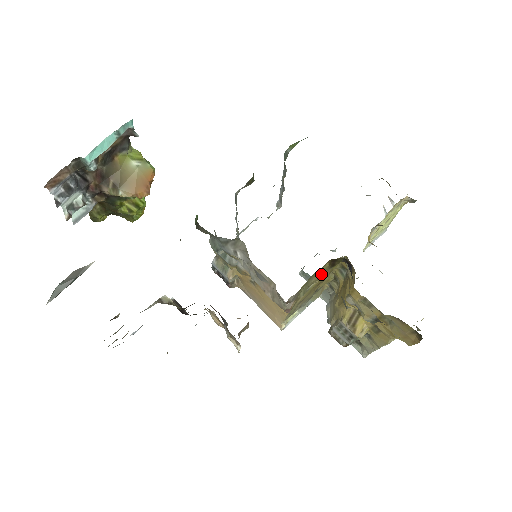
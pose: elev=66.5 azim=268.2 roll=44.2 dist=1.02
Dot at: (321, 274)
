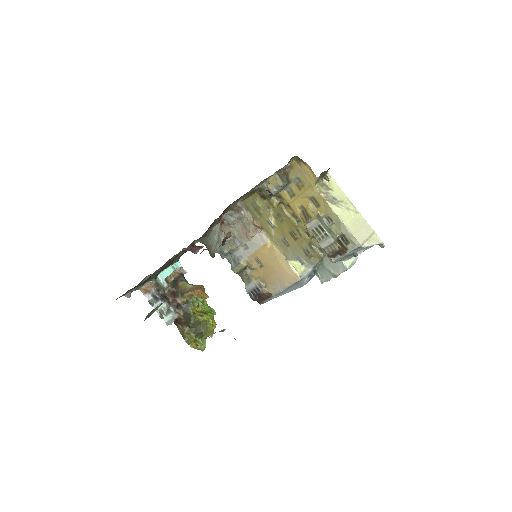
Dot at: (264, 207)
